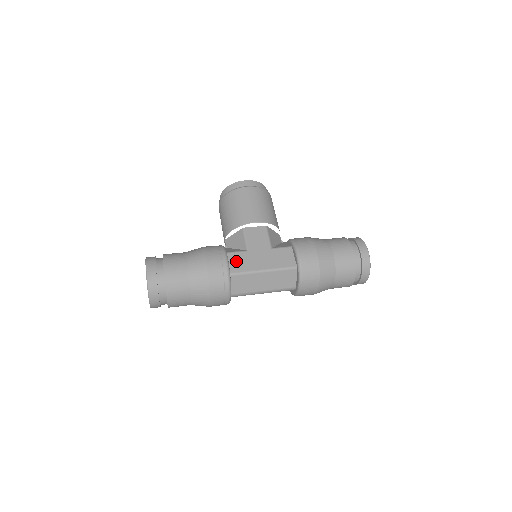
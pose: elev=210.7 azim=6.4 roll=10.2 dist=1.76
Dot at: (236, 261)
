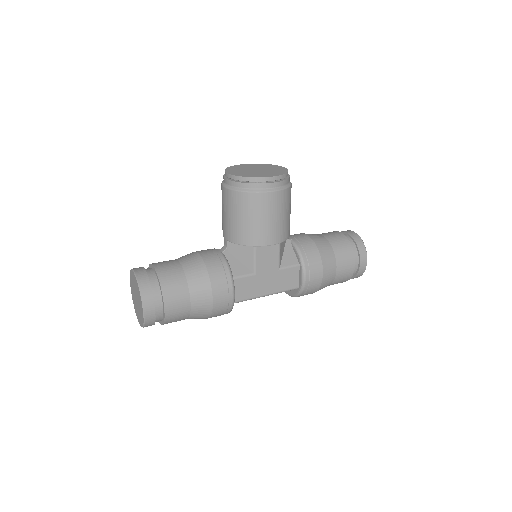
Dot at: (241, 288)
